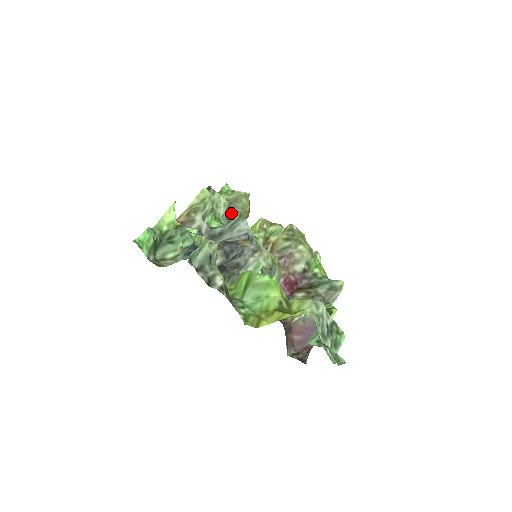
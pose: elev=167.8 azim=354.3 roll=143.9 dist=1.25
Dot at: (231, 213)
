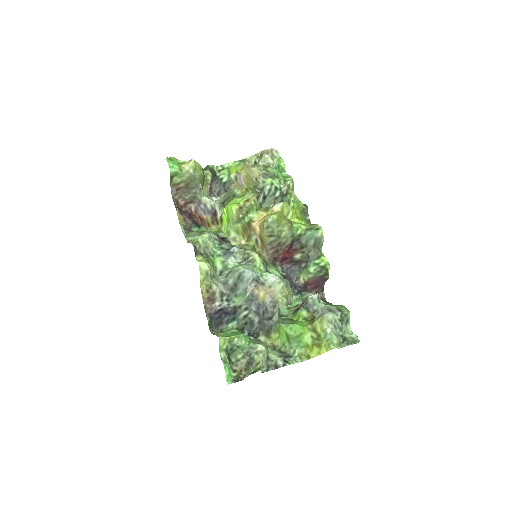
Dot at: (196, 193)
